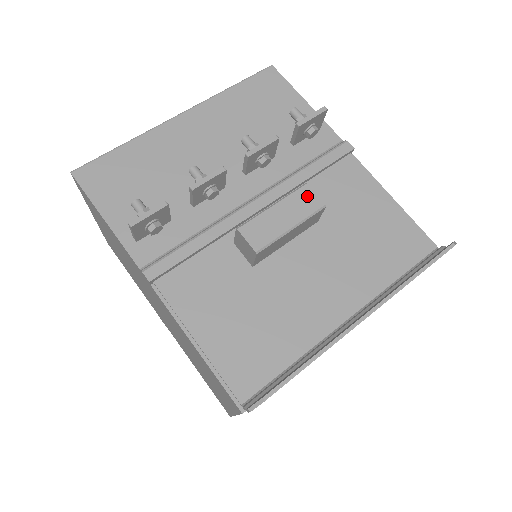
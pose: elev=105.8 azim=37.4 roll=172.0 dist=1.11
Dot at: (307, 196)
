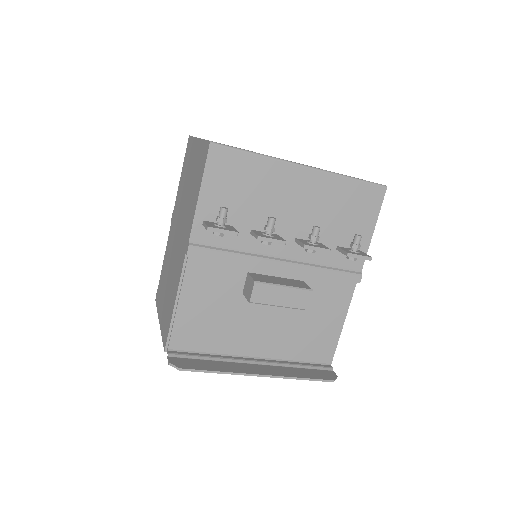
Dot at: (304, 297)
